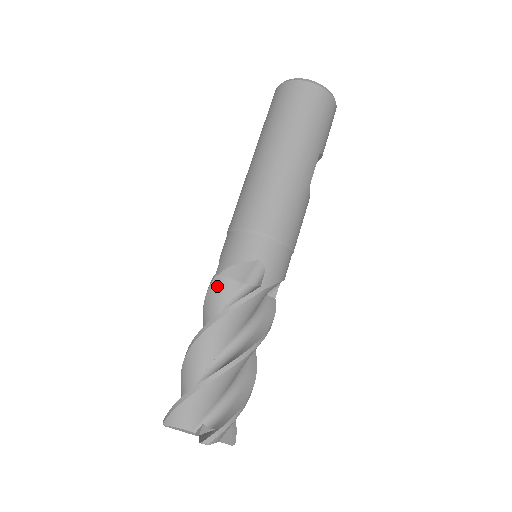
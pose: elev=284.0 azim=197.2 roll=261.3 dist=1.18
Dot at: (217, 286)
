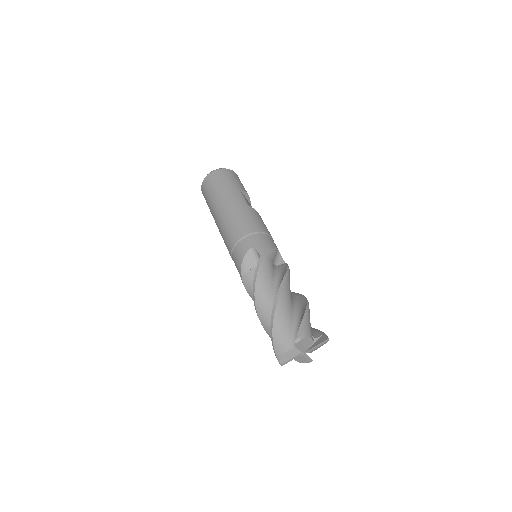
Dot at: (246, 282)
